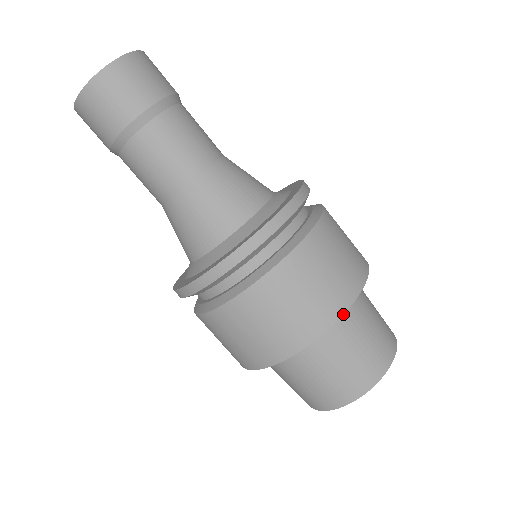
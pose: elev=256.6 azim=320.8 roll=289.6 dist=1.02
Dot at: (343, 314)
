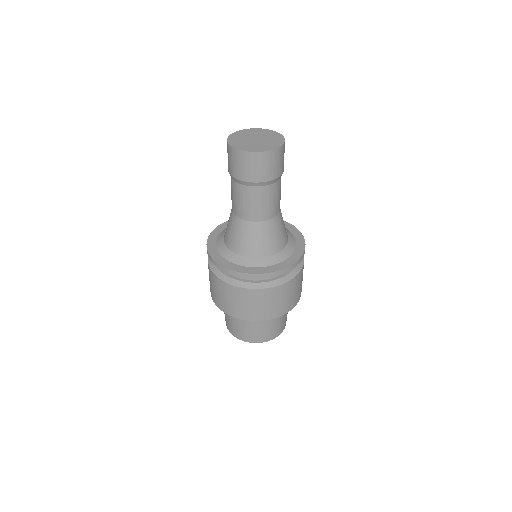
Dot at: occluded
